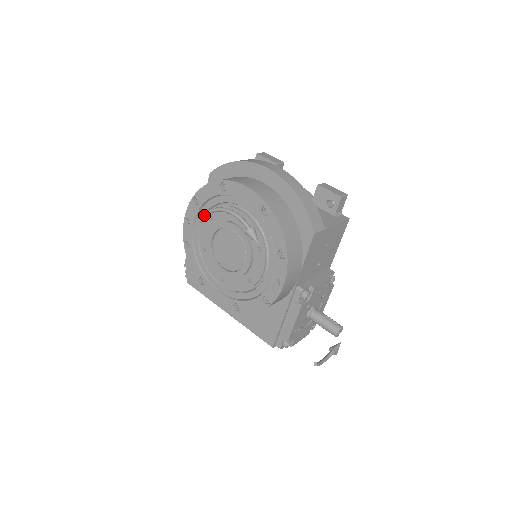
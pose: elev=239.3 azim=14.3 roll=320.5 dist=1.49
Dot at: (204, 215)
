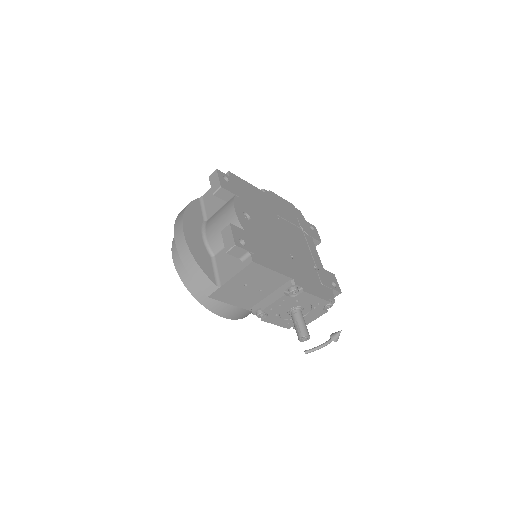
Dot at: occluded
